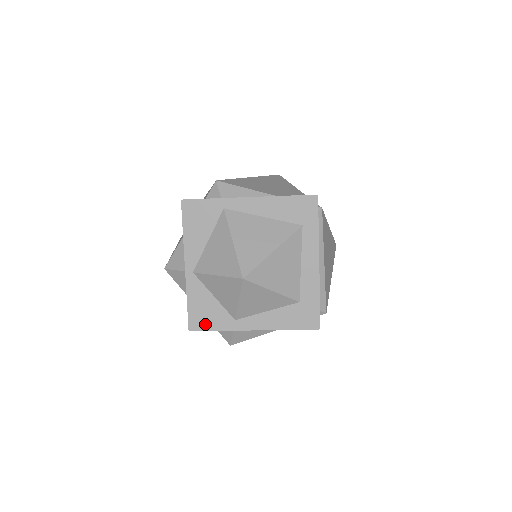
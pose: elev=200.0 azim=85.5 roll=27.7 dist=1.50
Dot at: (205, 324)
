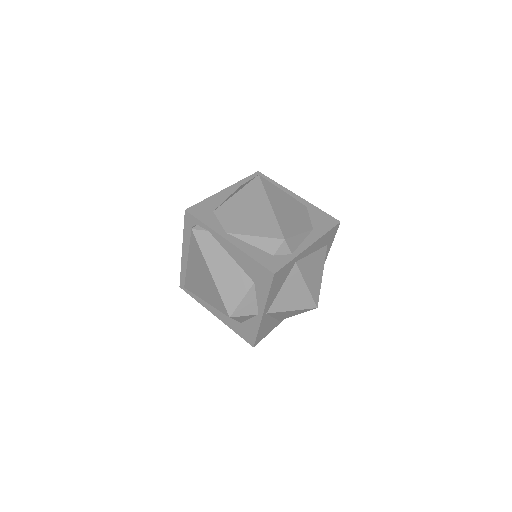
Dot at: (263, 336)
